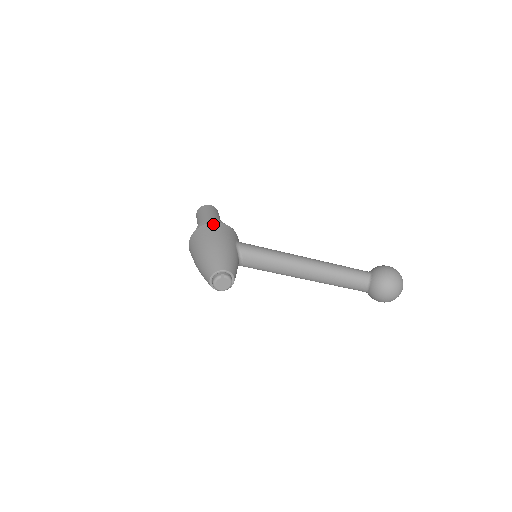
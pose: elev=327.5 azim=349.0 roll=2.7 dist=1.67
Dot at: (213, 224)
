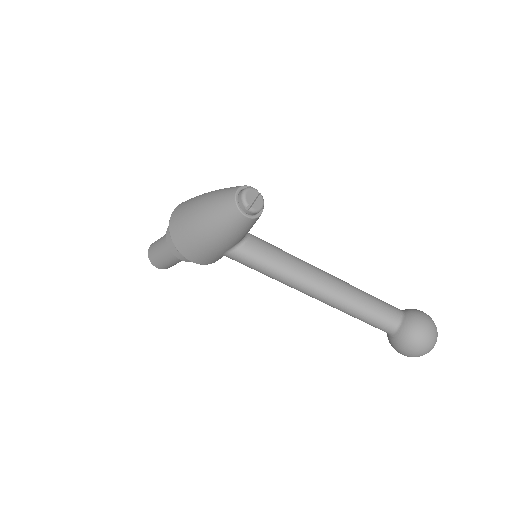
Dot at: occluded
